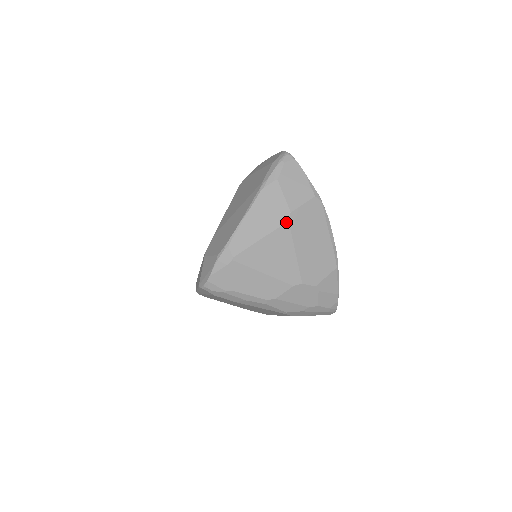
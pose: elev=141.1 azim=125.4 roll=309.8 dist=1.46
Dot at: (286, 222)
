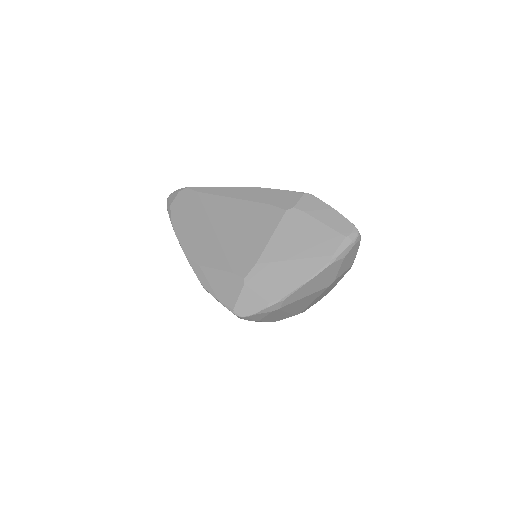
Dot at: occluded
